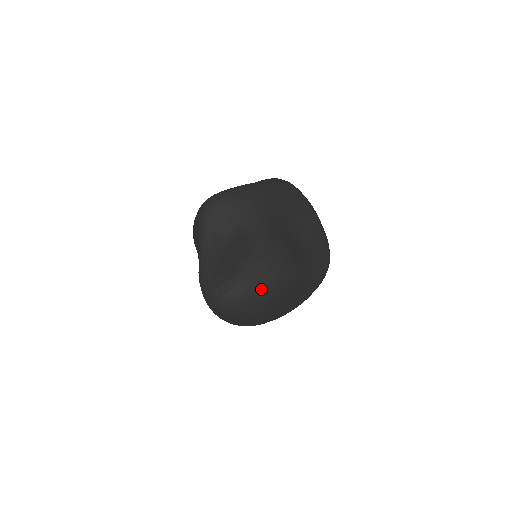
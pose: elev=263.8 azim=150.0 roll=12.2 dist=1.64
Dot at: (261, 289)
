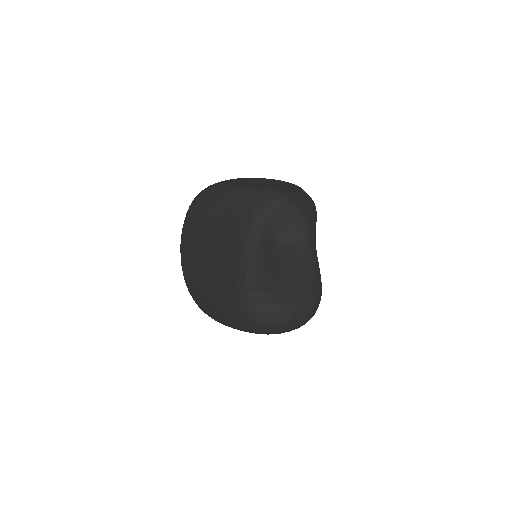
Dot at: (302, 321)
